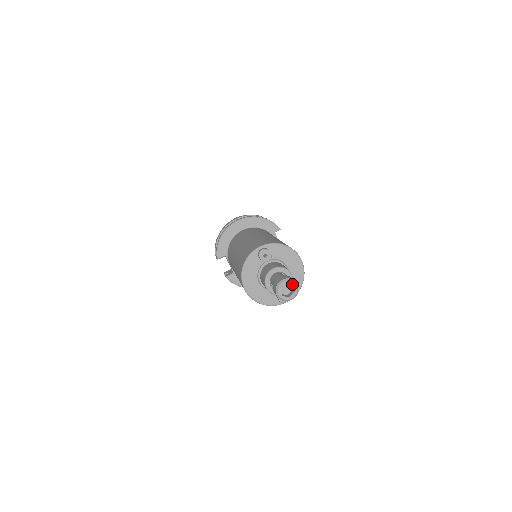
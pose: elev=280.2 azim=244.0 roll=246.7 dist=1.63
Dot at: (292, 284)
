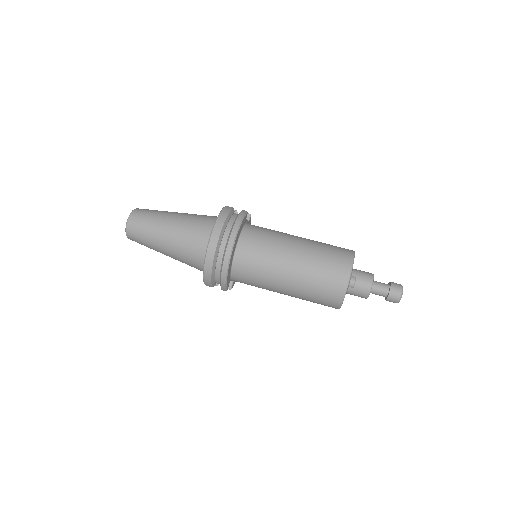
Dot at: occluded
